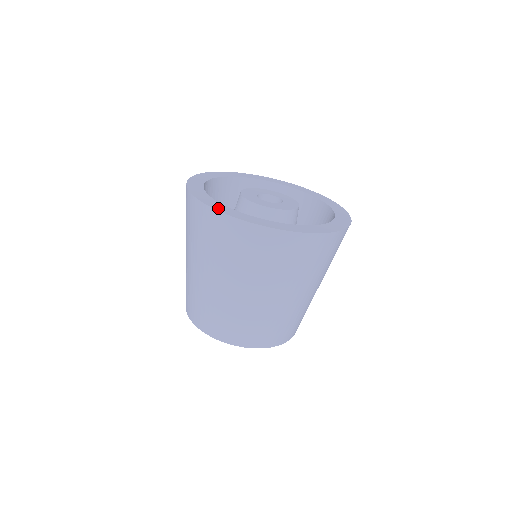
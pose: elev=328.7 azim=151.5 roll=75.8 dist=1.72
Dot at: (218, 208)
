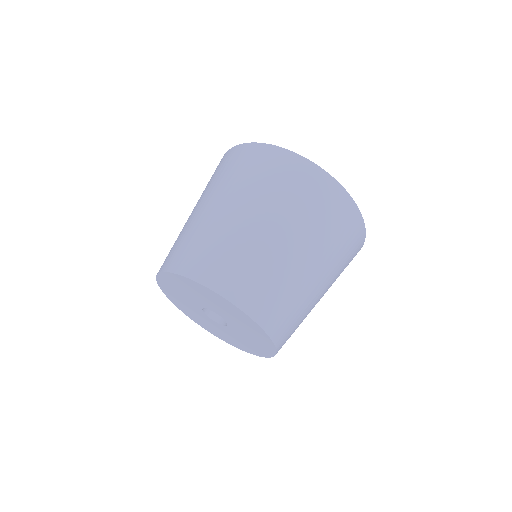
Dot at: occluded
